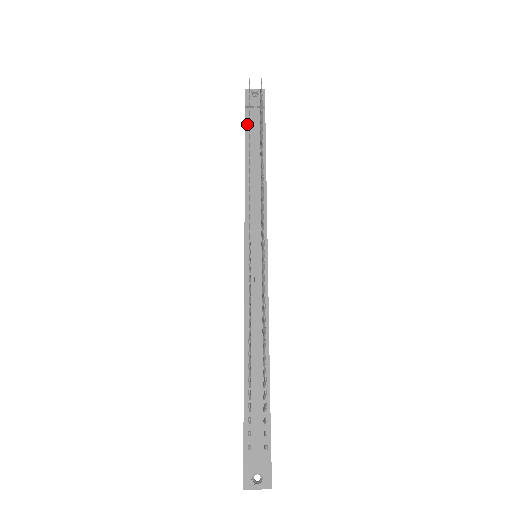
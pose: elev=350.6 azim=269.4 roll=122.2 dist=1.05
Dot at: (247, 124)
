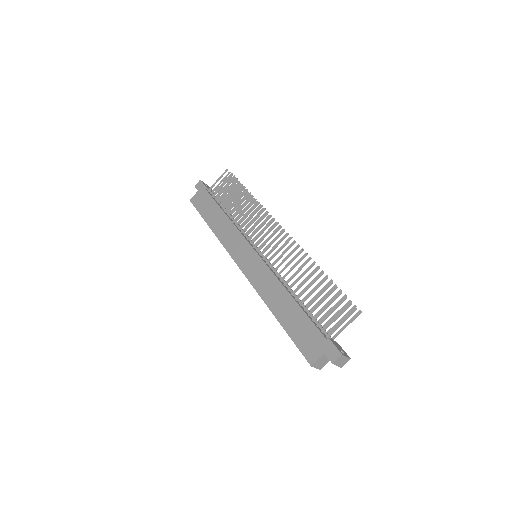
Dot at: (211, 195)
